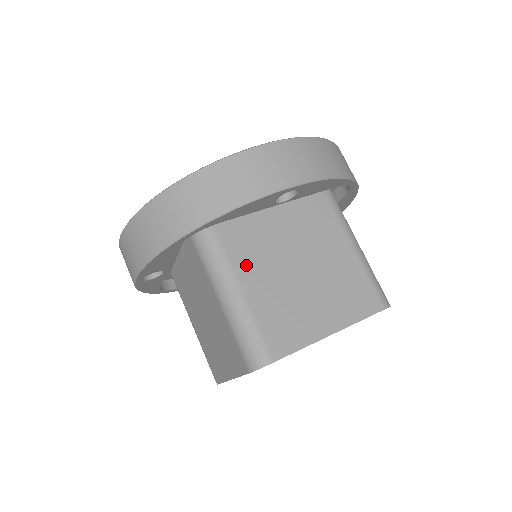
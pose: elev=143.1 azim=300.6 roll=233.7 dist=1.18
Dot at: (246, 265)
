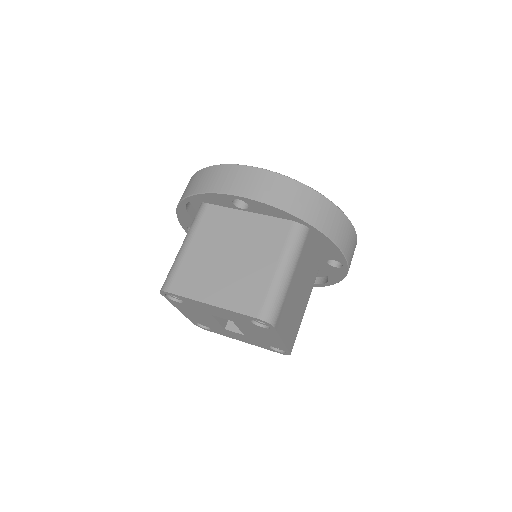
Dot at: (203, 236)
